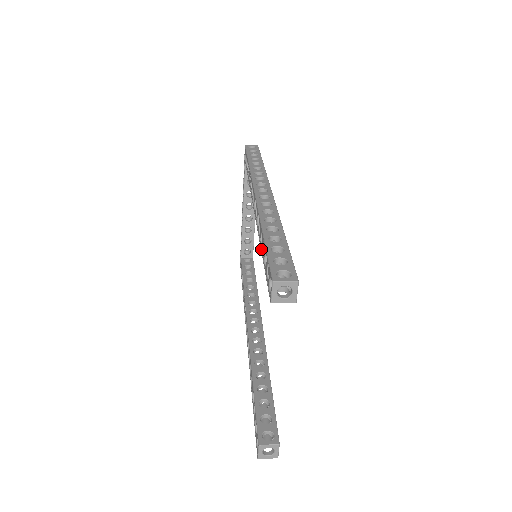
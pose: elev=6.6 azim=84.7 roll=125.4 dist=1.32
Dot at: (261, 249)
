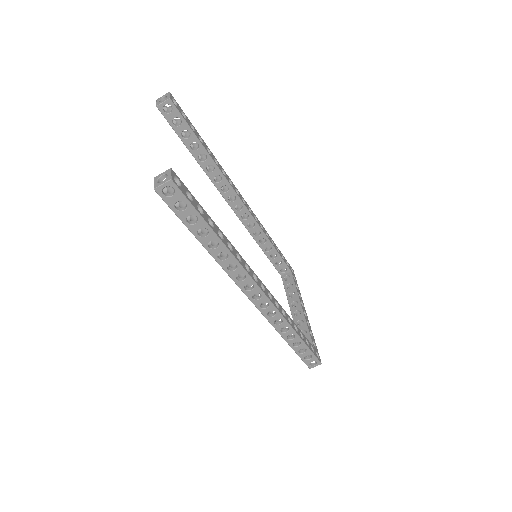
Dot at: (194, 157)
